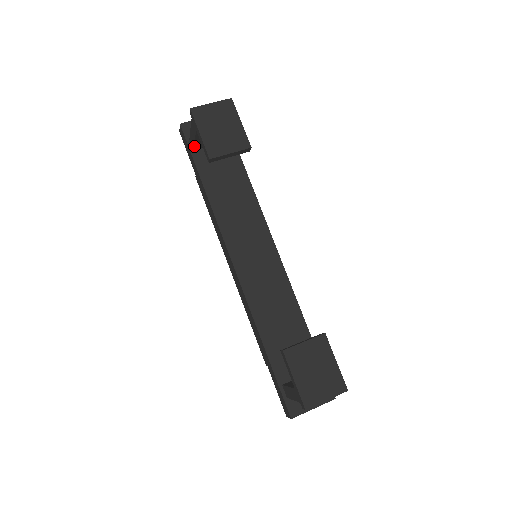
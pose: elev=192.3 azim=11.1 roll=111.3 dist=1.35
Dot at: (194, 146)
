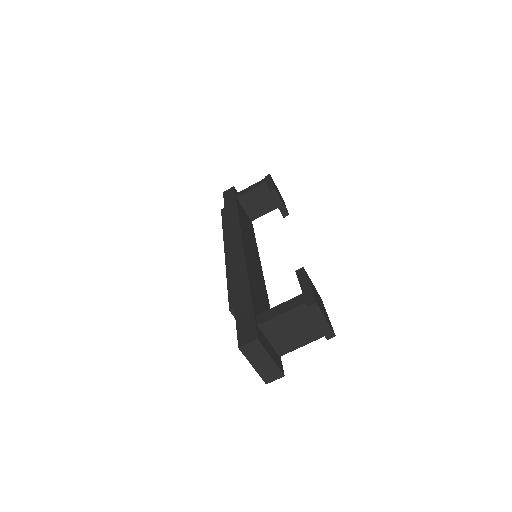
Dot at: (243, 194)
